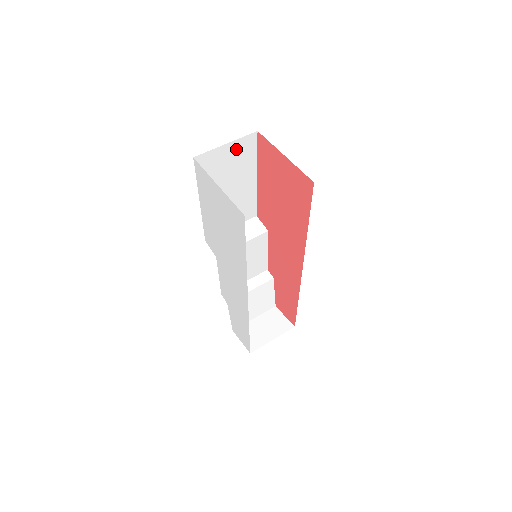
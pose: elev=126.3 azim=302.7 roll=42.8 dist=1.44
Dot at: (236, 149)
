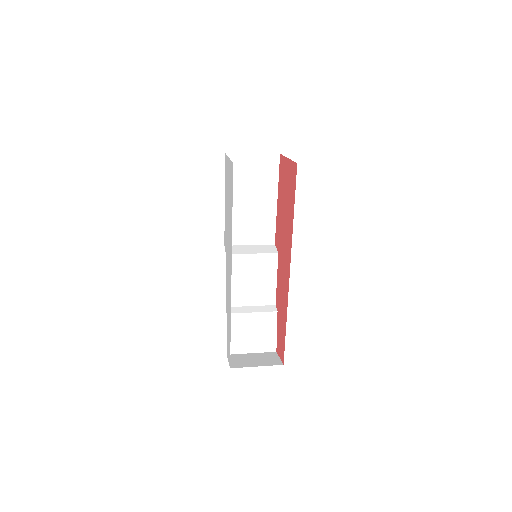
Dot at: (261, 163)
